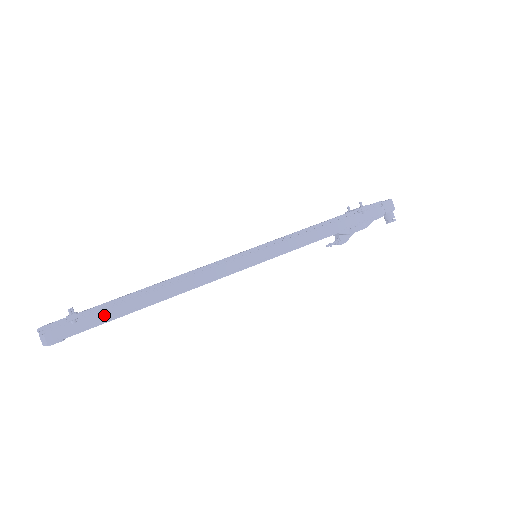
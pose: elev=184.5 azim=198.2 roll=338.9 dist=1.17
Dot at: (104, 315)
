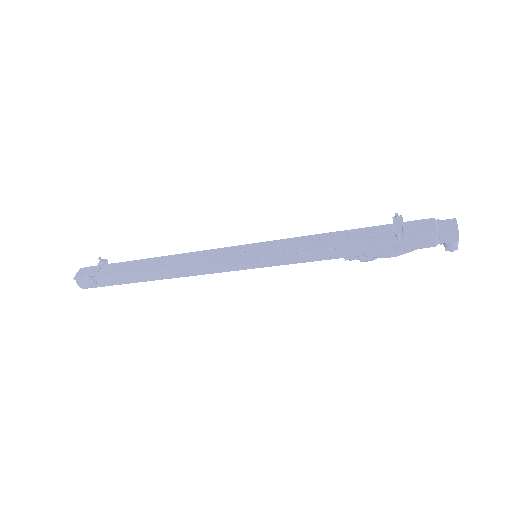
Dot at: (117, 280)
